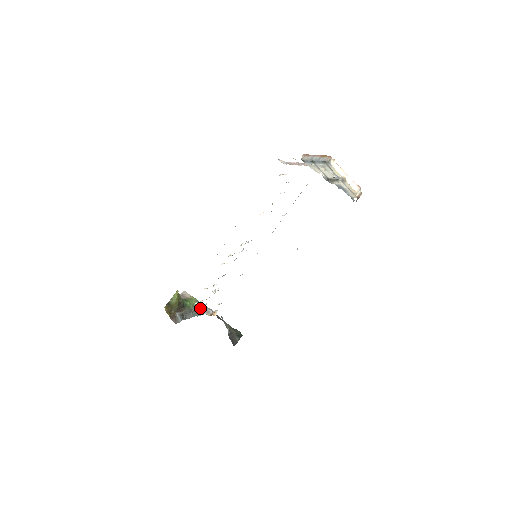
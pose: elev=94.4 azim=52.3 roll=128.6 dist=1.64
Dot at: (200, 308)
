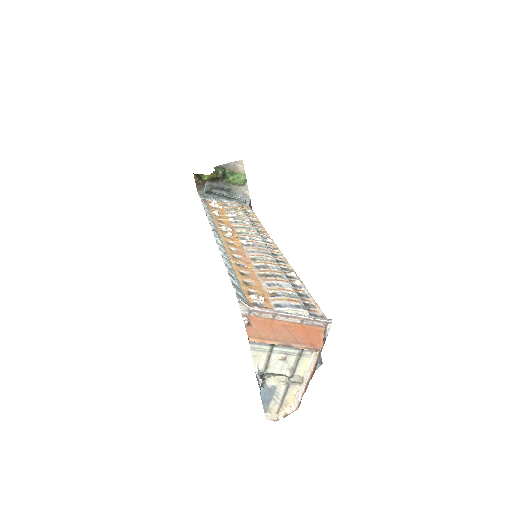
Dot at: (241, 189)
